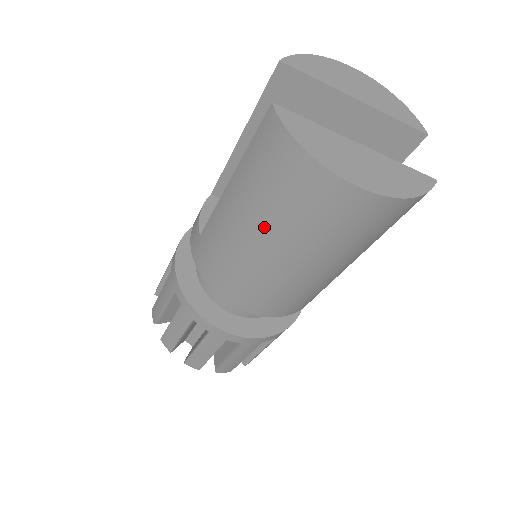
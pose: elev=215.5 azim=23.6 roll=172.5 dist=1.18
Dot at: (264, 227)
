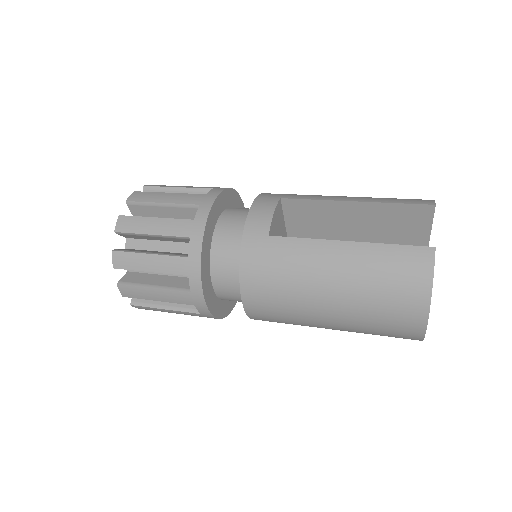
Dot at: (347, 293)
